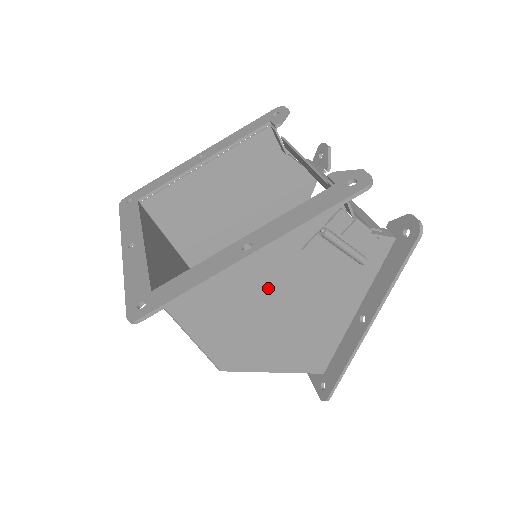
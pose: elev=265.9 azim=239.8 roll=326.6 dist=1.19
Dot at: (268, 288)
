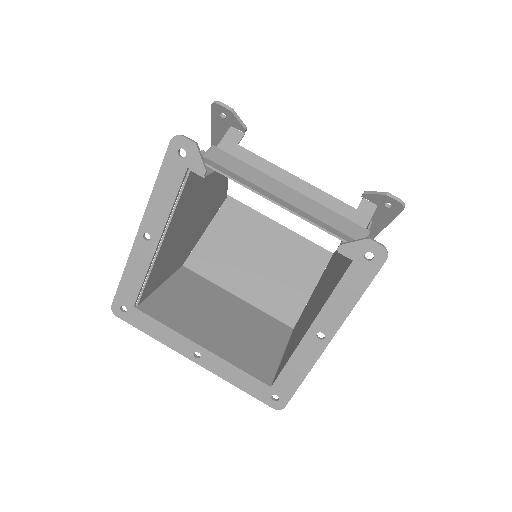
Dot at: occluded
